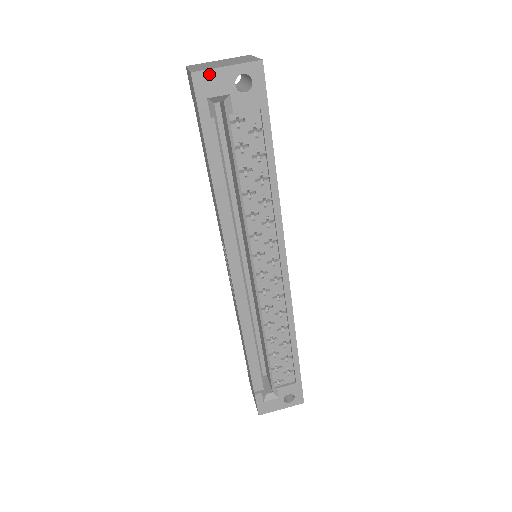
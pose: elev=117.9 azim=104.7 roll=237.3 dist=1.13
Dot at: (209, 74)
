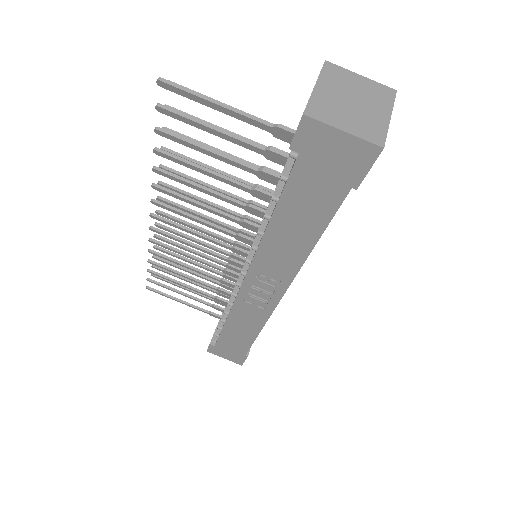
Dot at: (384, 137)
